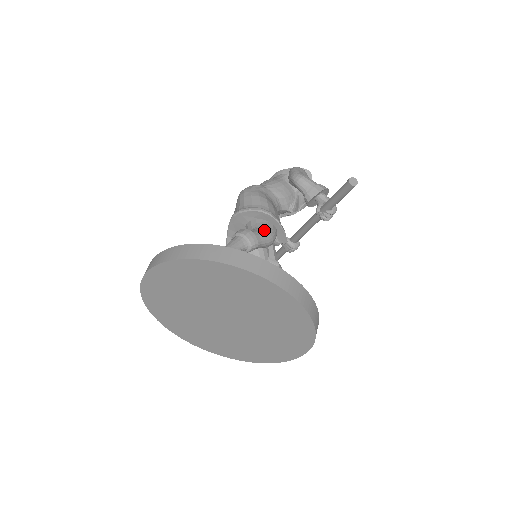
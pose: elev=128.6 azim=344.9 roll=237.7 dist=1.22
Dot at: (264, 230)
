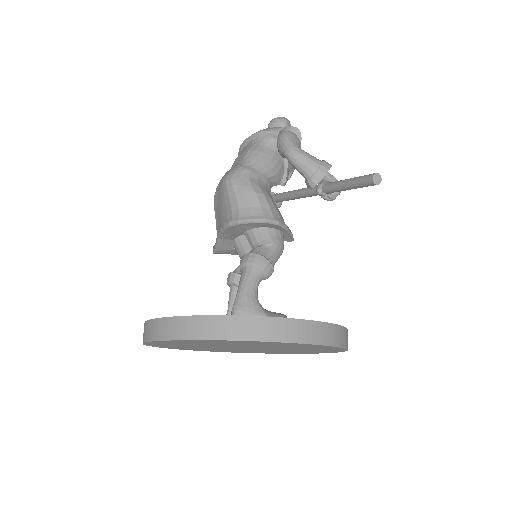
Dot at: (274, 245)
